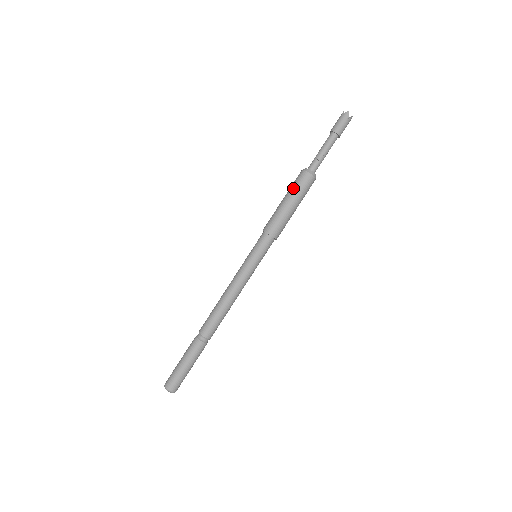
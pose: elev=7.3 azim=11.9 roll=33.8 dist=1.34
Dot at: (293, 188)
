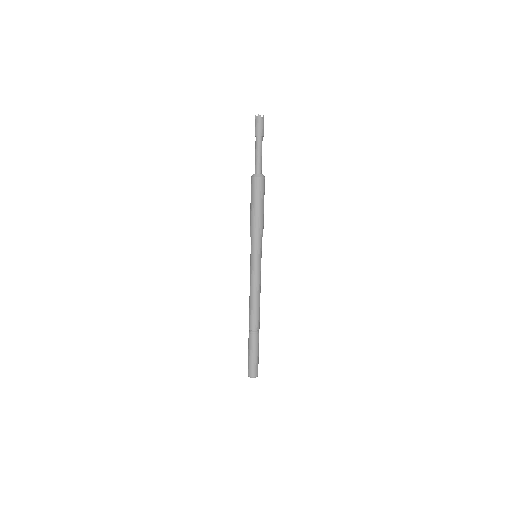
Dot at: (253, 195)
